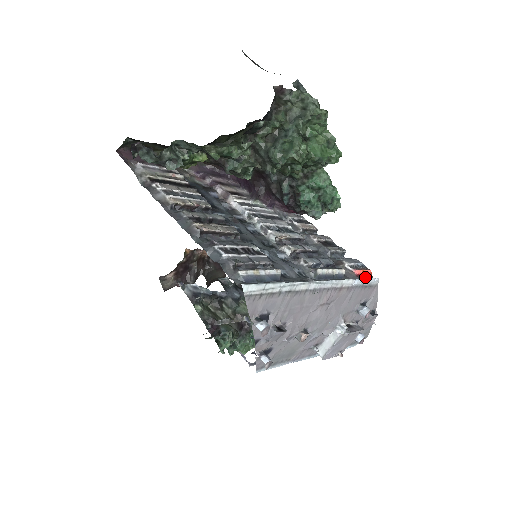
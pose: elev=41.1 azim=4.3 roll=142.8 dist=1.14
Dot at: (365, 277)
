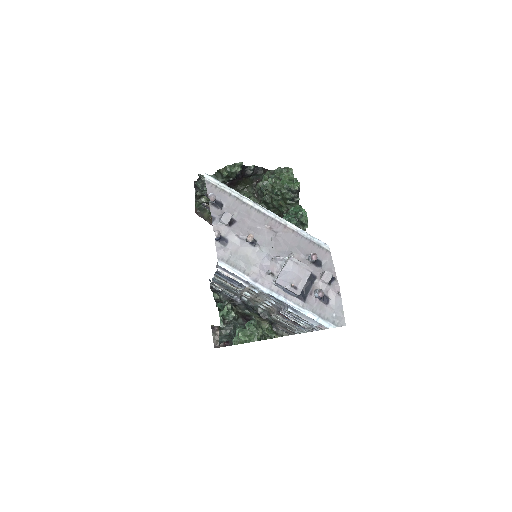
Dot at: occluded
